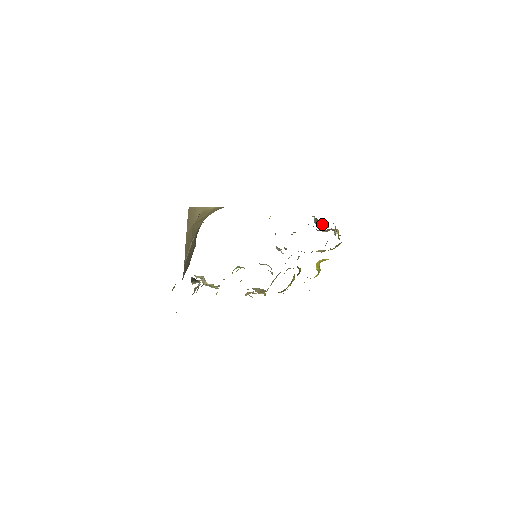
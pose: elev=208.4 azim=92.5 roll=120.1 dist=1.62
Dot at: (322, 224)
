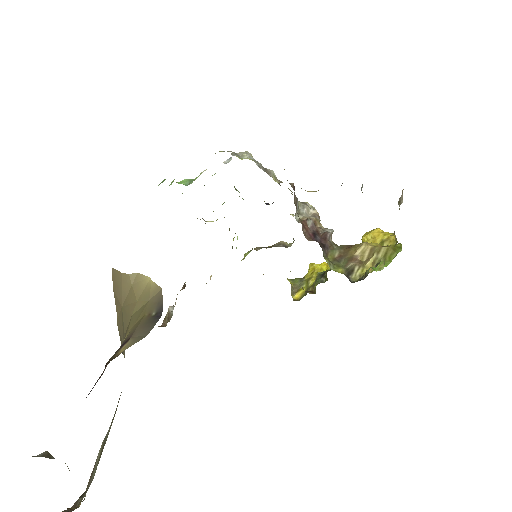
Dot at: occluded
